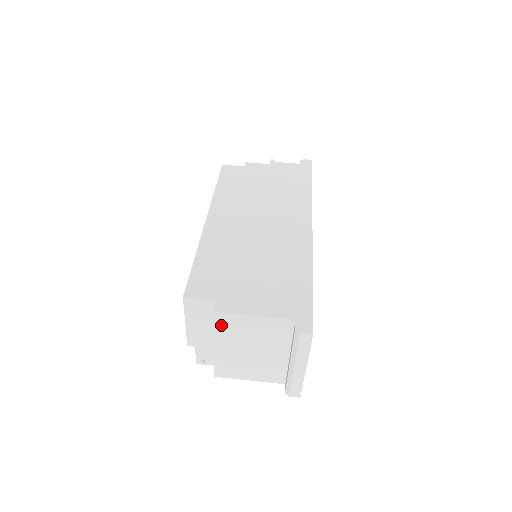
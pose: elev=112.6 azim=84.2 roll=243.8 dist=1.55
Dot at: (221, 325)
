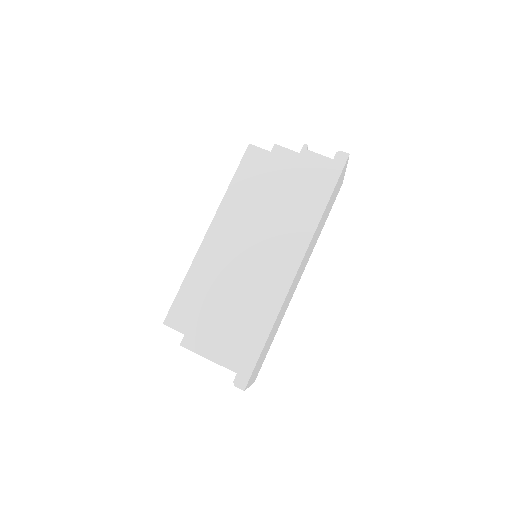
Dot at: occluded
